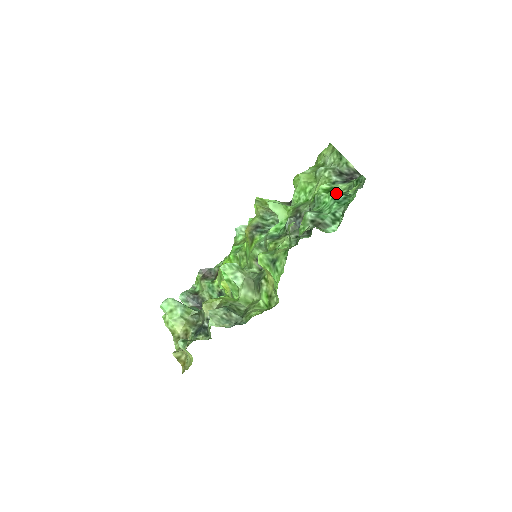
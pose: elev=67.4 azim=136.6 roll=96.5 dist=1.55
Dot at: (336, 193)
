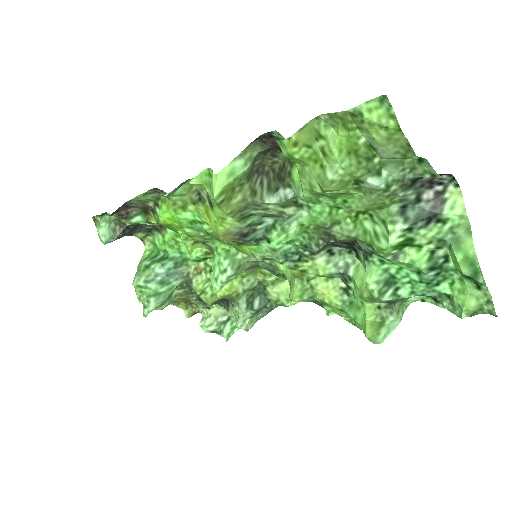
Dot at: (426, 273)
